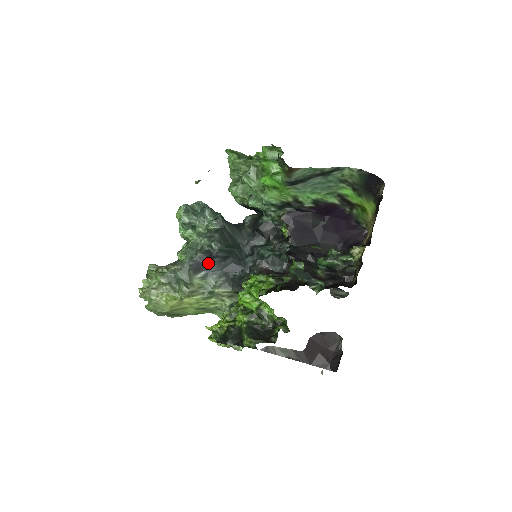
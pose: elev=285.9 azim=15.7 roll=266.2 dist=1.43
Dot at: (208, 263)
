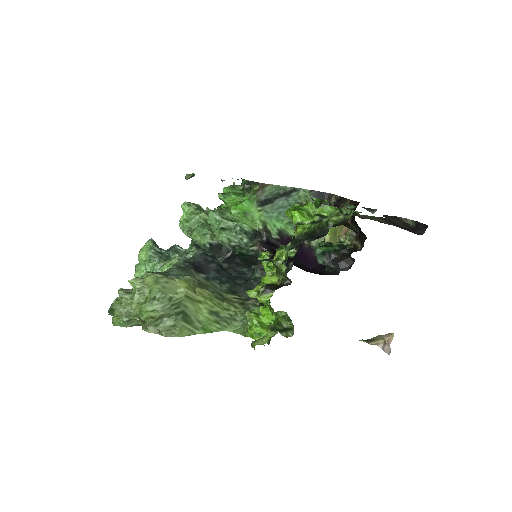
Dot at: (205, 268)
